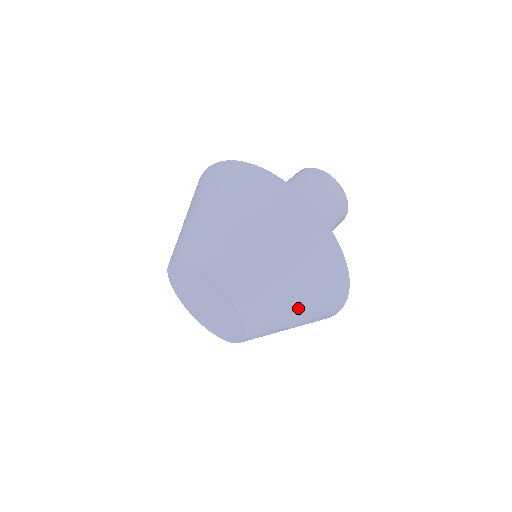
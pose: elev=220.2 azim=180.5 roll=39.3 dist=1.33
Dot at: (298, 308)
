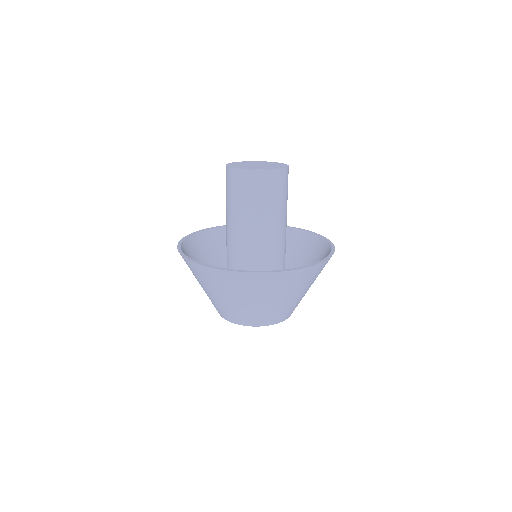
Dot at: occluded
